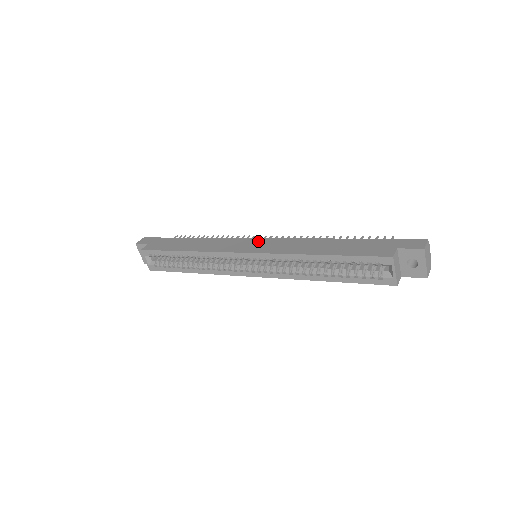
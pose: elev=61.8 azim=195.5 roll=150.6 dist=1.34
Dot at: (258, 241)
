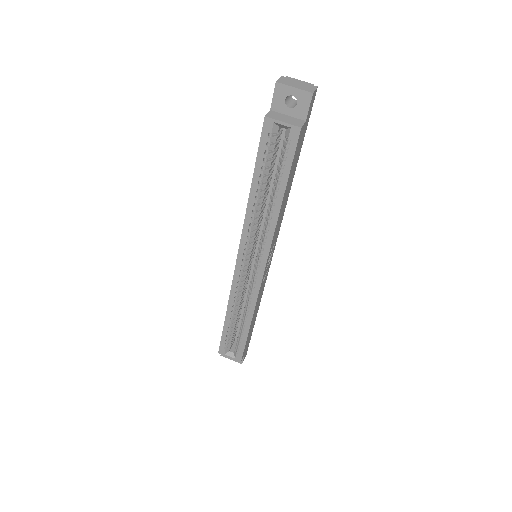
Dot at: occluded
